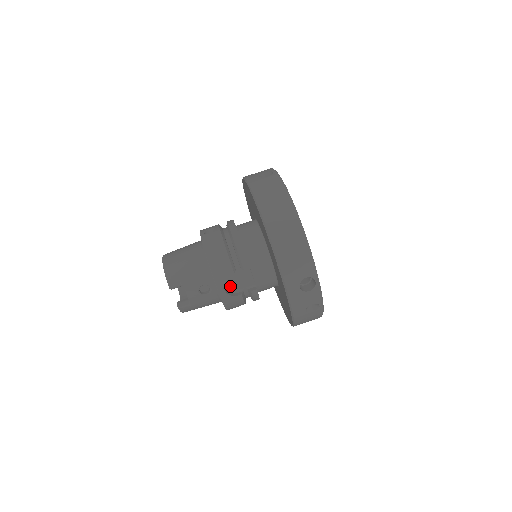
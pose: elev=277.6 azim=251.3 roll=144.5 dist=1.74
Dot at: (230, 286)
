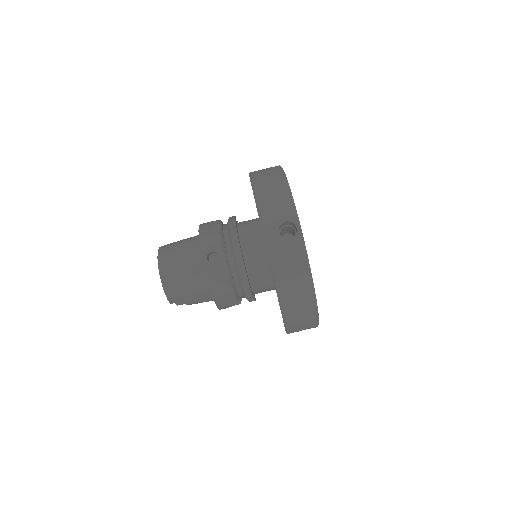
Dot at: occluded
